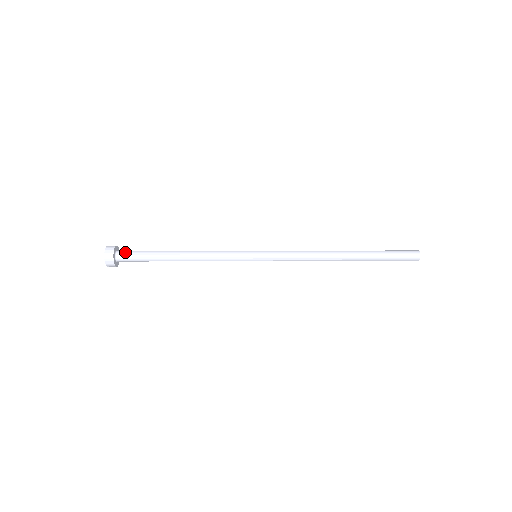
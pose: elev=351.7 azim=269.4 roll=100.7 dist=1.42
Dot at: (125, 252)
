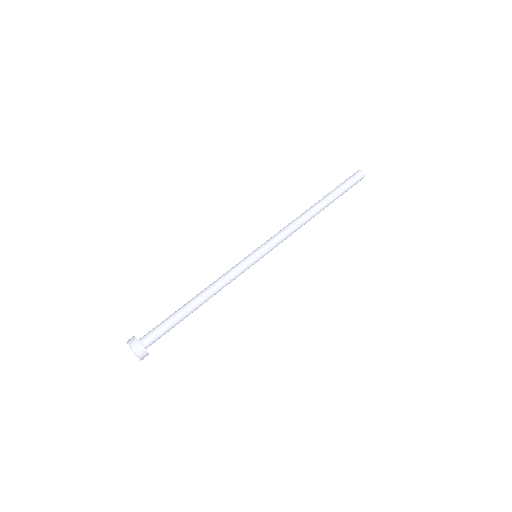
Dot at: (149, 336)
